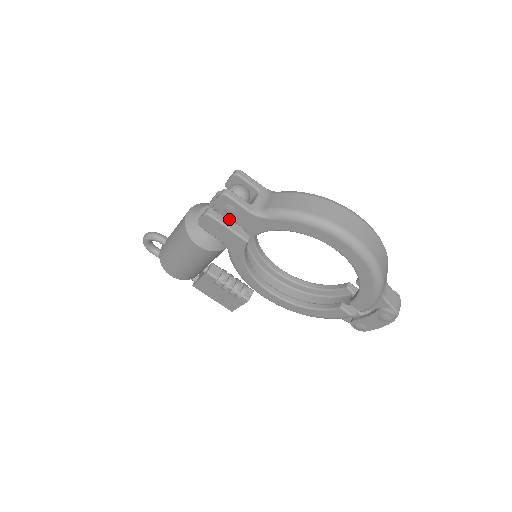
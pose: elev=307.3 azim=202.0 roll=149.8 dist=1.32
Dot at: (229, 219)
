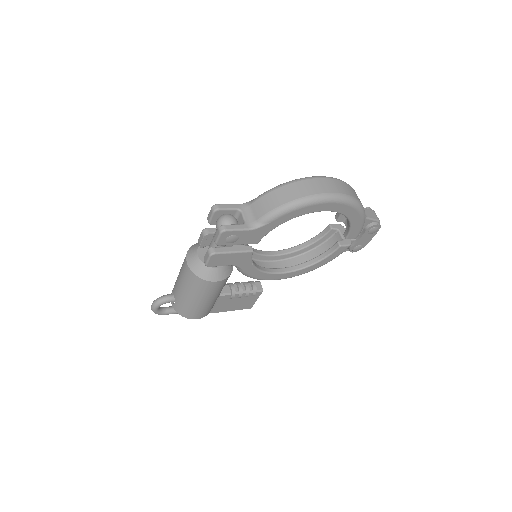
Dot at: occluded
